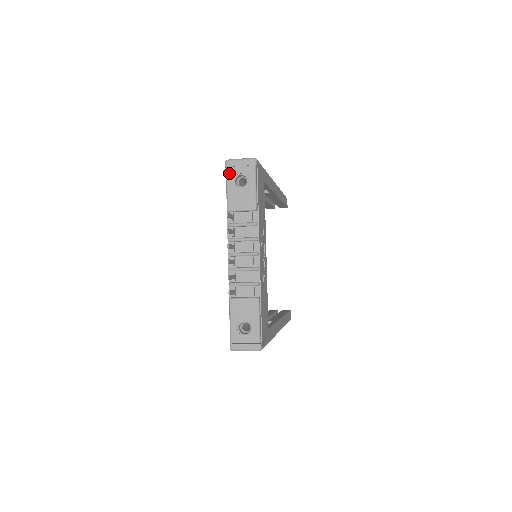
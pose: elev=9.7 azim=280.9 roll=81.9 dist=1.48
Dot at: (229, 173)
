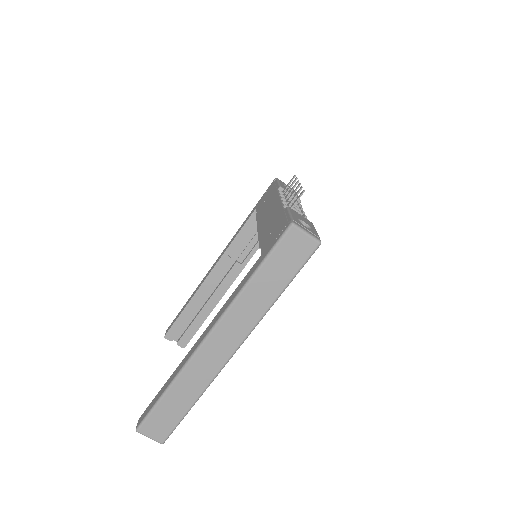
Dot at: (280, 181)
